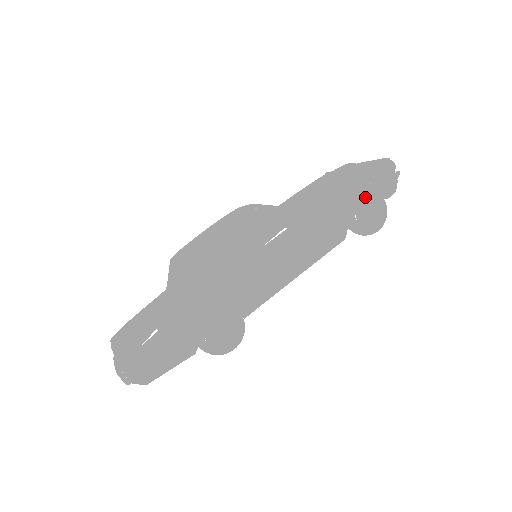
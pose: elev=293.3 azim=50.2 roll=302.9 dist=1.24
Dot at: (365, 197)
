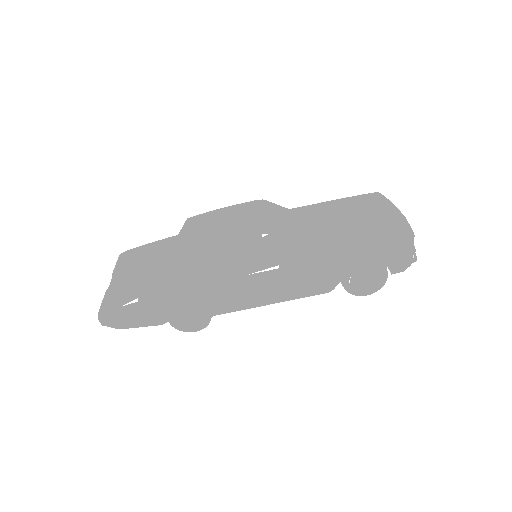
Dot at: (369, 267)
